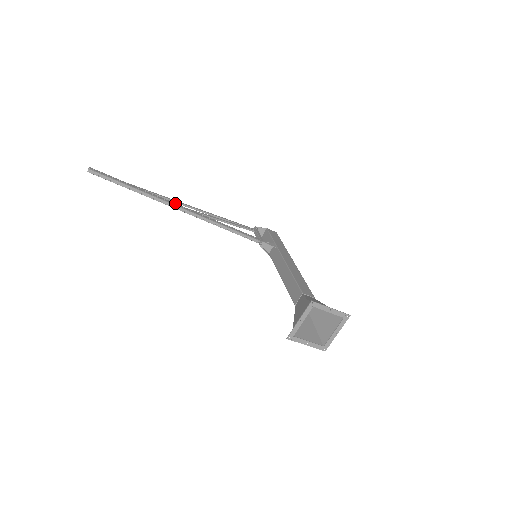
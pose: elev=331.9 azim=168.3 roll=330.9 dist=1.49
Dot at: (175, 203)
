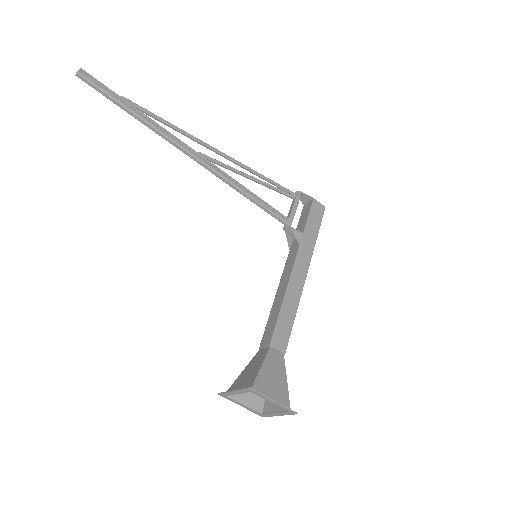
Dot at: (187, 145)
